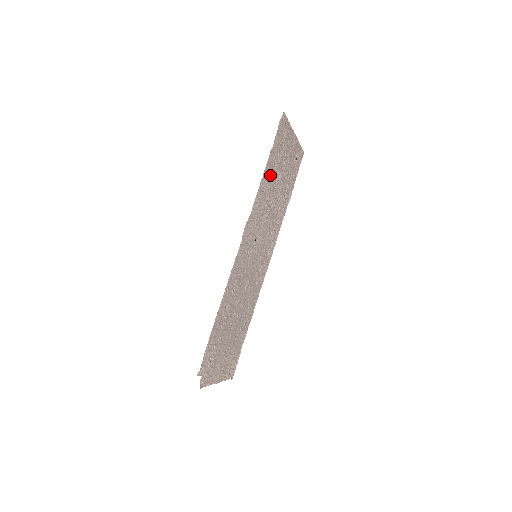
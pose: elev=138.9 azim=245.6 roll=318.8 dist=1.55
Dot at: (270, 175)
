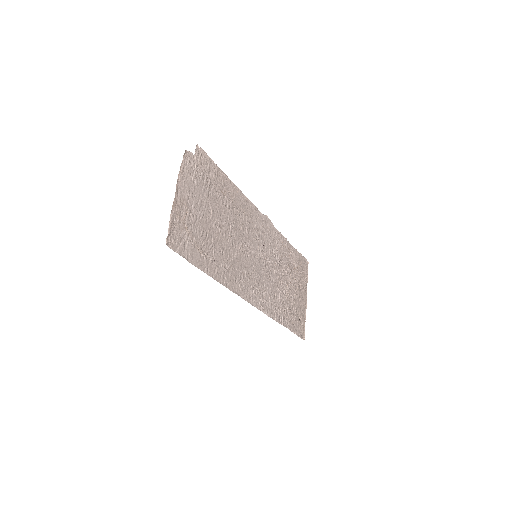
Dot at: (289, 258)
